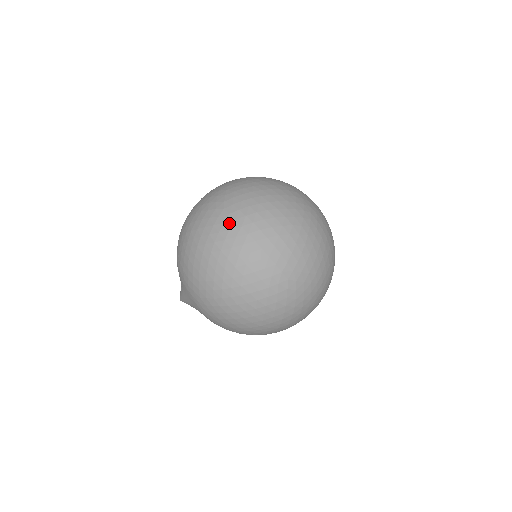
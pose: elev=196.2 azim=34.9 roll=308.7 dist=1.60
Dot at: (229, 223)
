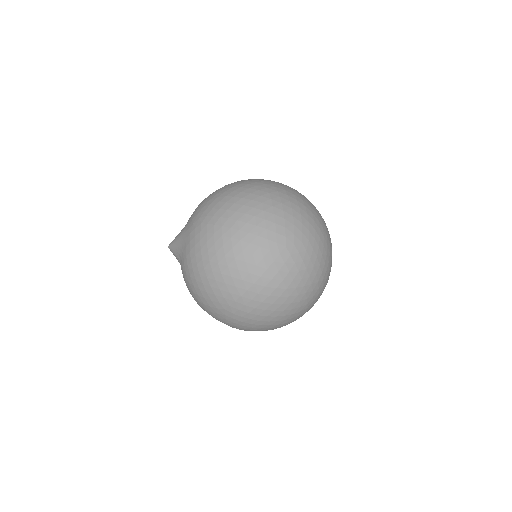
Dot at: (269, 186)
